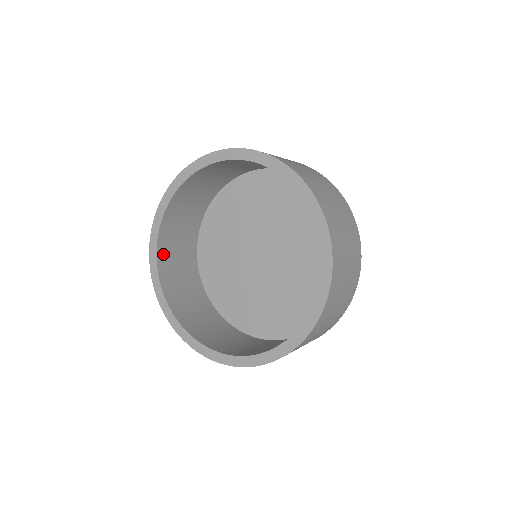
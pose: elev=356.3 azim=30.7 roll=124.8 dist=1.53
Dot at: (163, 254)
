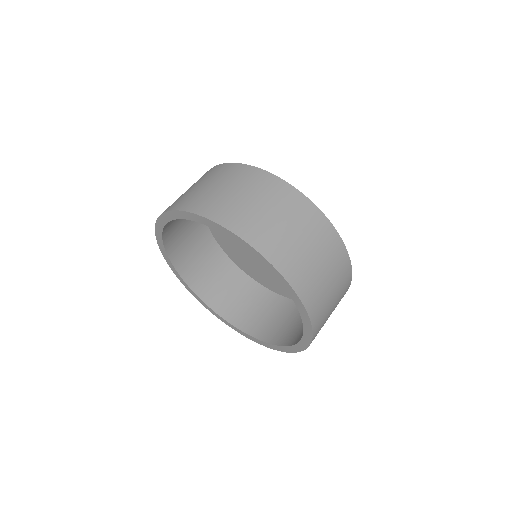
Dot at: occluded
